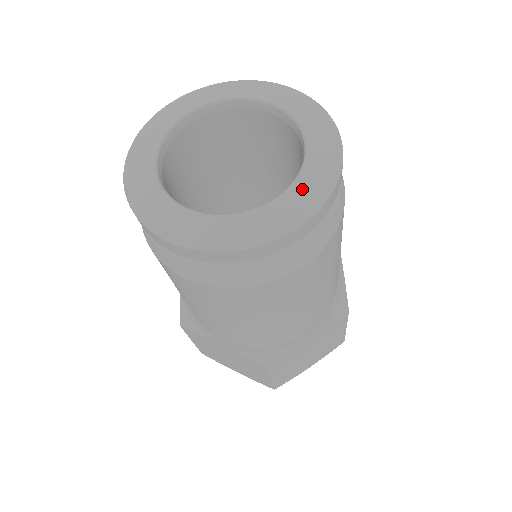
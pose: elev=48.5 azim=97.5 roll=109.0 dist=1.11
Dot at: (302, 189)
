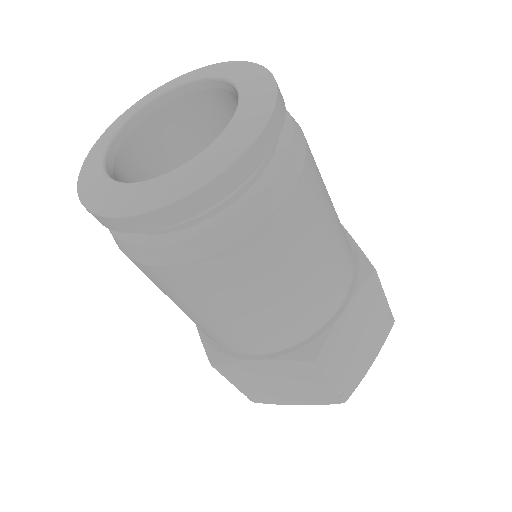
Dot at: (245, 113)
